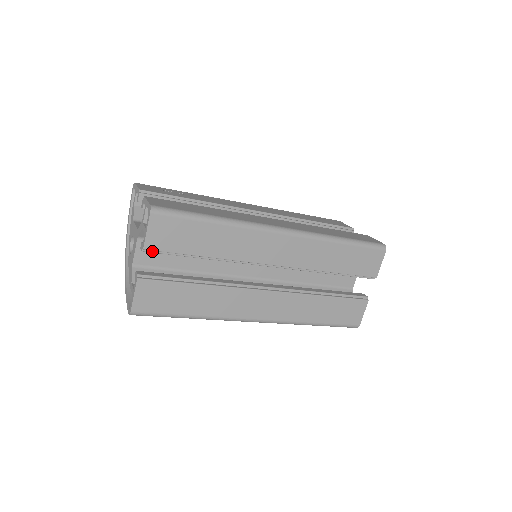
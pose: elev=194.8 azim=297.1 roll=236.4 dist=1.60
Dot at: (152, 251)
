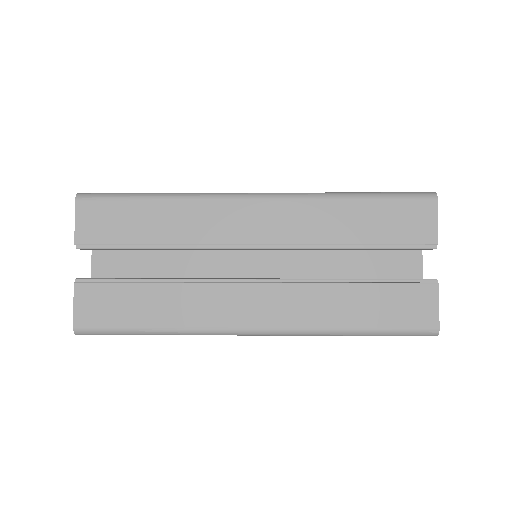
Dot at: (88, 247)
